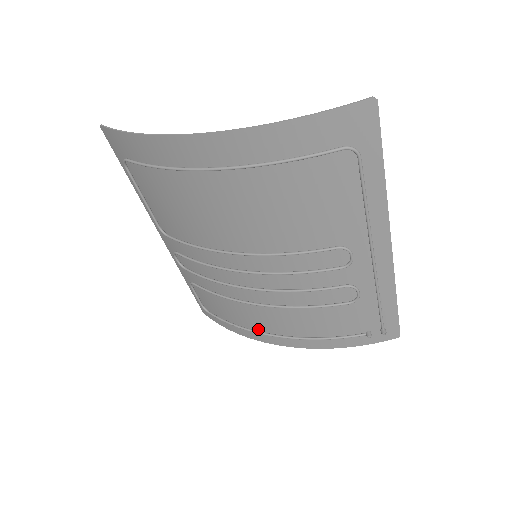
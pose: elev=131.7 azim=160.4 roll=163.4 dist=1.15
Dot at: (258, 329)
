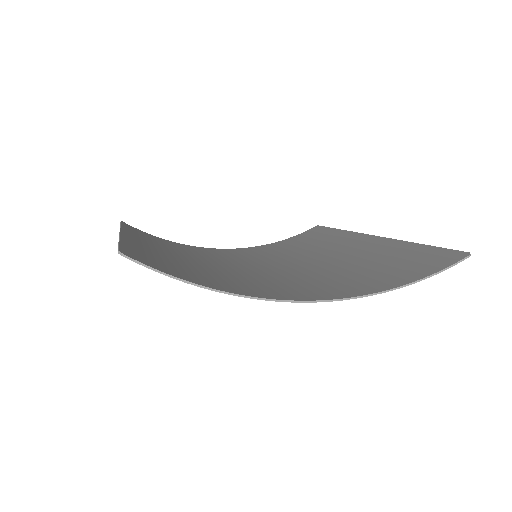
Dot at: occluded
